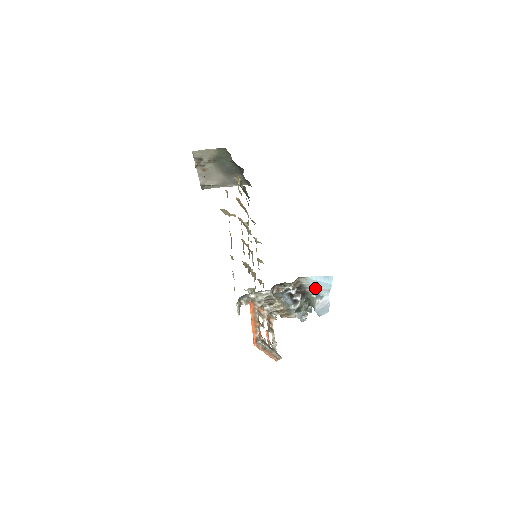
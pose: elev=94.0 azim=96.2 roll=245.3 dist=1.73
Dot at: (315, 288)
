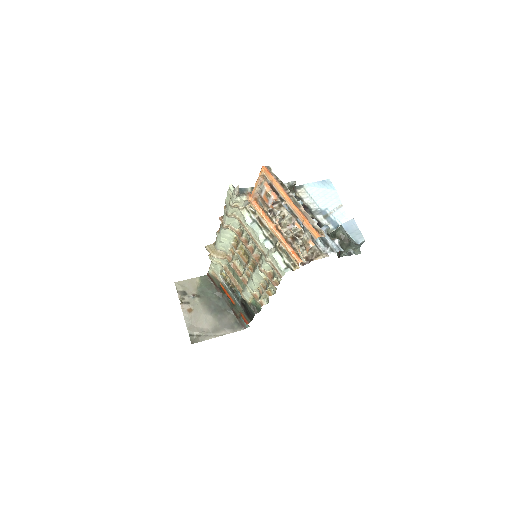
Dot at: (325, 210)
